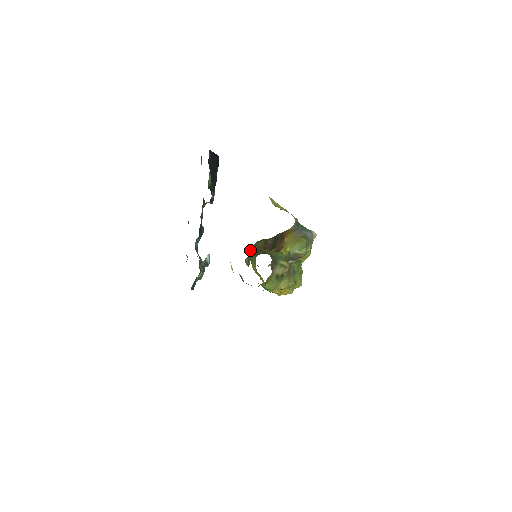
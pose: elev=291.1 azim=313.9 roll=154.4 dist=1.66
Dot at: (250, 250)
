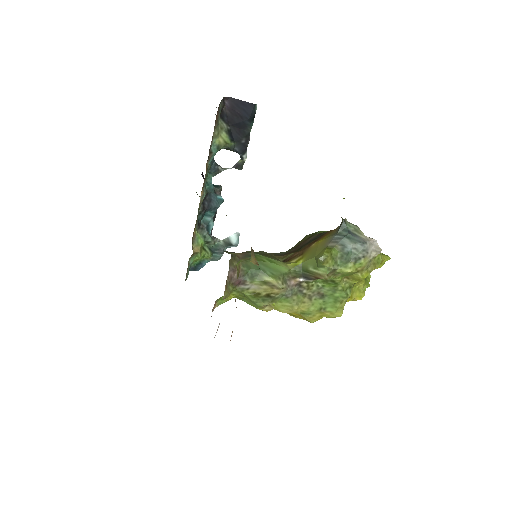
Dot at: occluded
